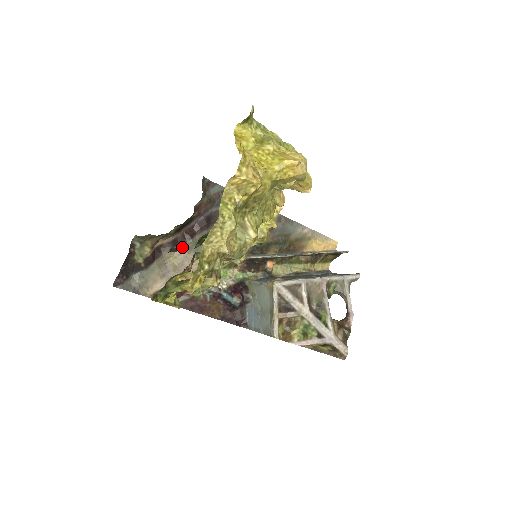
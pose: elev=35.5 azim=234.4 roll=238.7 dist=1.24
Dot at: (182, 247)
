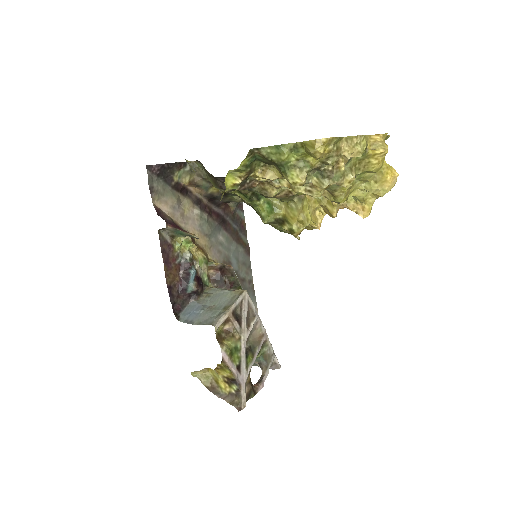
Dot at: (199, 210)
